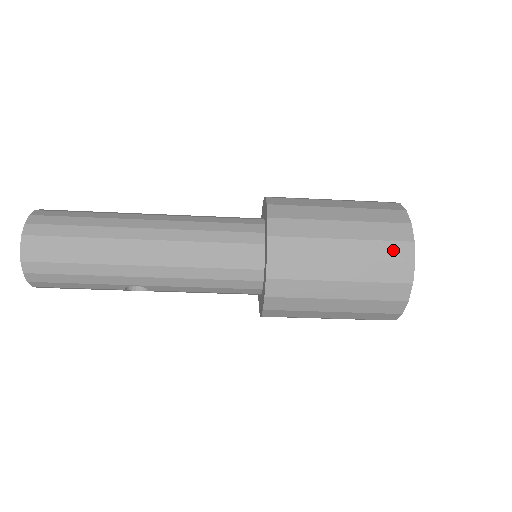
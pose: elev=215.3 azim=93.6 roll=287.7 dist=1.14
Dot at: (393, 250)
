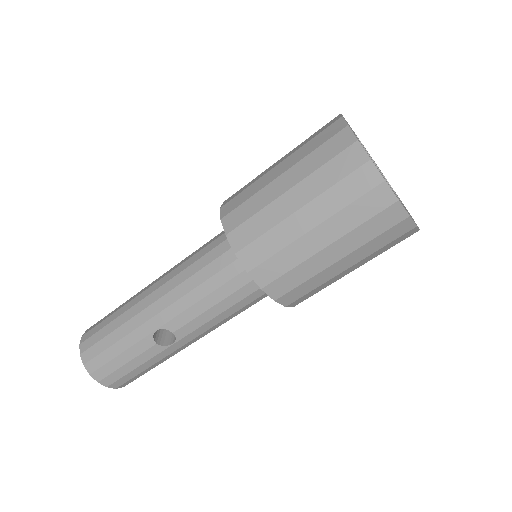
Dot at: (324, 135)
